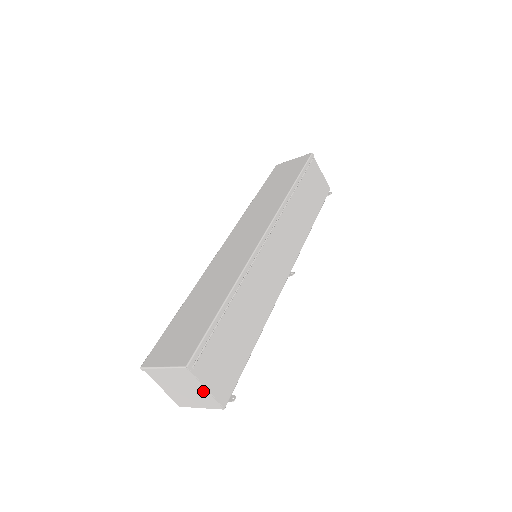
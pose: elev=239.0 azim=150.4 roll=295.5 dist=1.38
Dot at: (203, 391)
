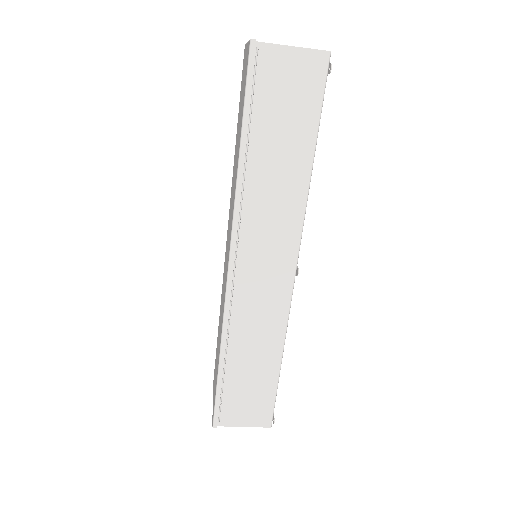
Dot at: occluded
